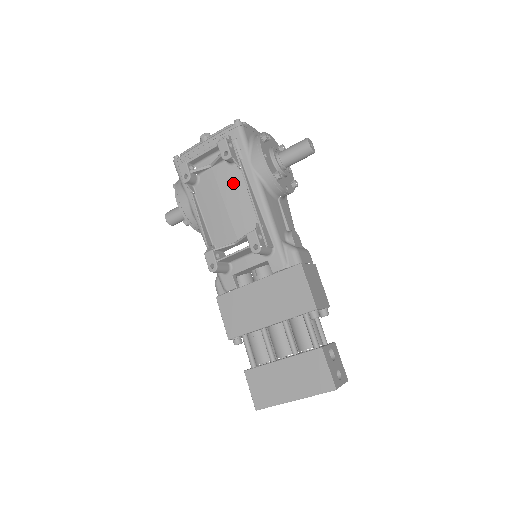
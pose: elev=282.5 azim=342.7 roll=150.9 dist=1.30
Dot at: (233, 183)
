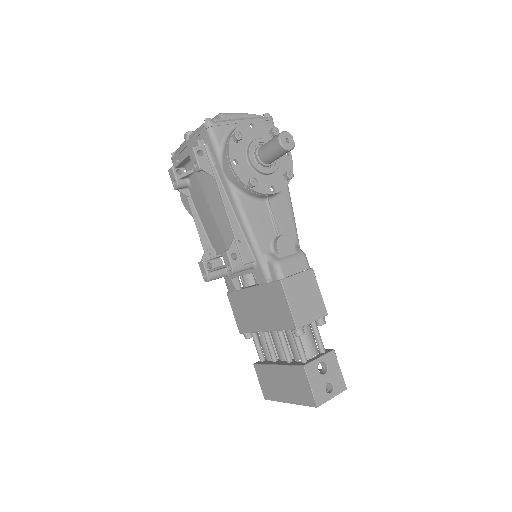
Dot at: (213, 191)
